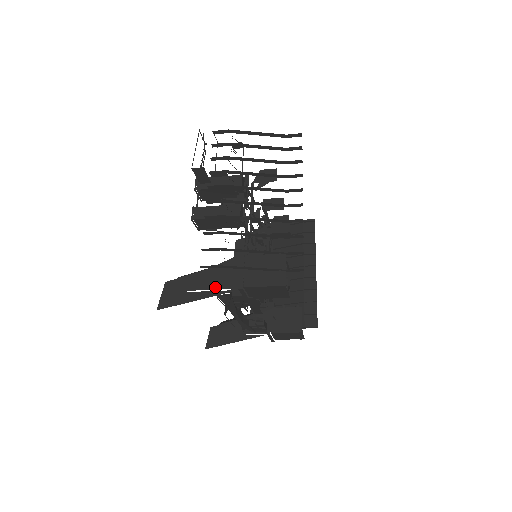
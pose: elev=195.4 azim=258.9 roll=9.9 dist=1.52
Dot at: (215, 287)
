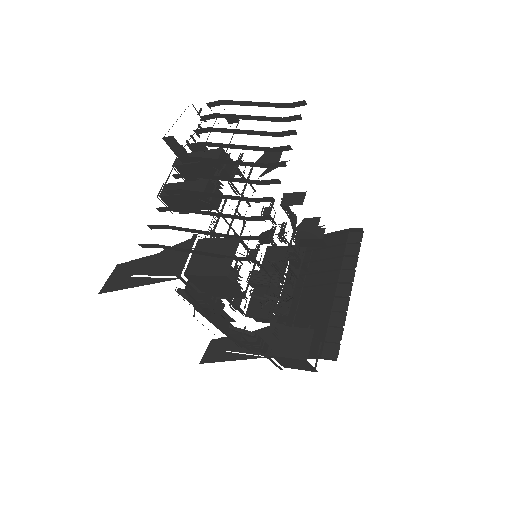
Dot at: (156, 273)
